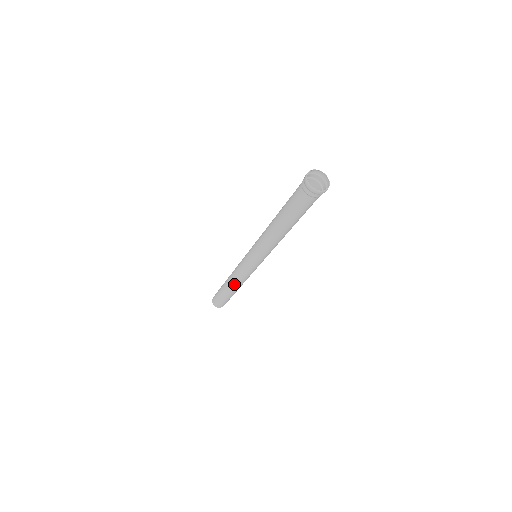
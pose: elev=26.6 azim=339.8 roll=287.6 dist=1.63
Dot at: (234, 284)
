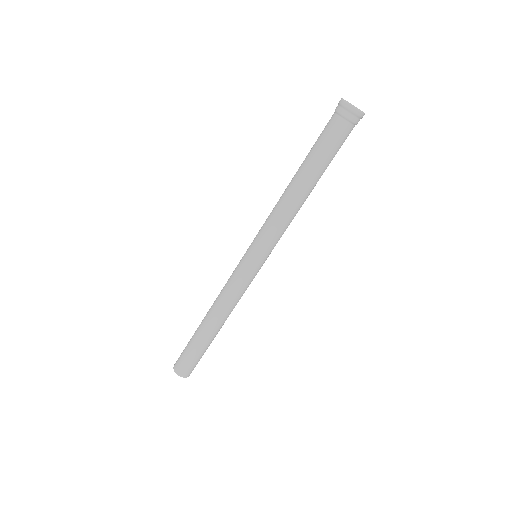
Dot at: (217, 313)
